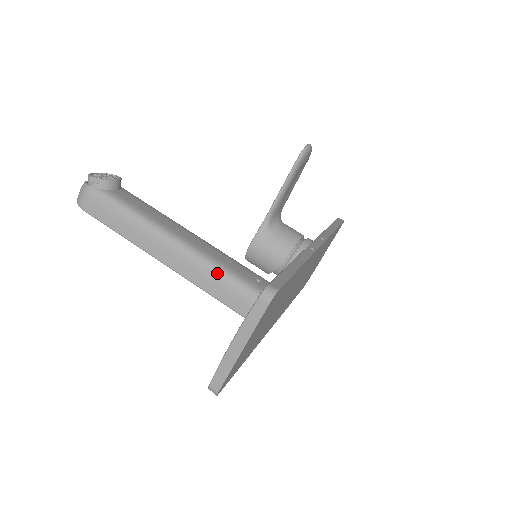
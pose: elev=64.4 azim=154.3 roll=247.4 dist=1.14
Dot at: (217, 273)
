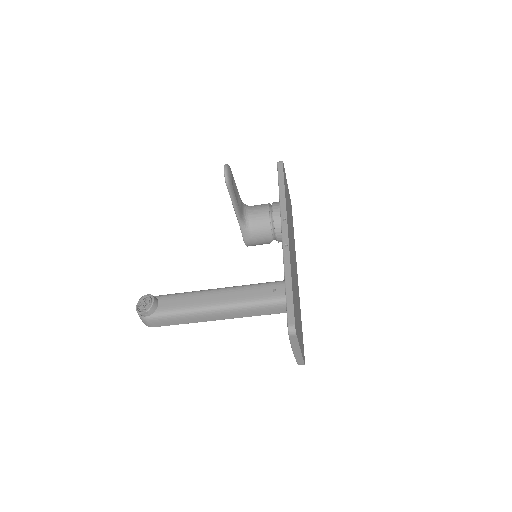
Dot at: (251, 308)
